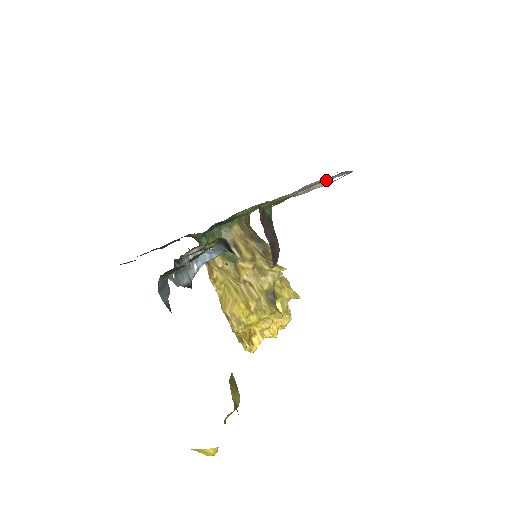
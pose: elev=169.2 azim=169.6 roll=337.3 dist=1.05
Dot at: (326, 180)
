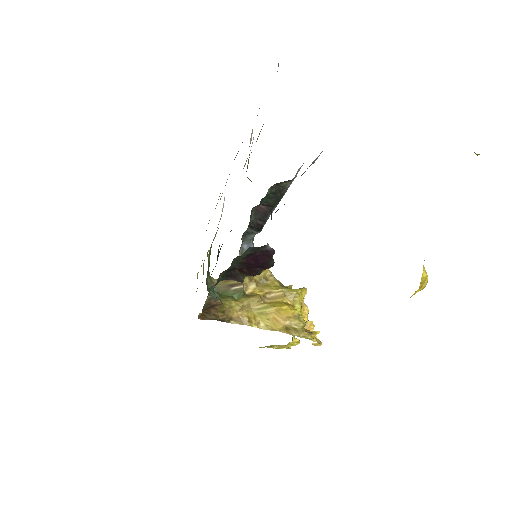
Dot at: (252, 129)
